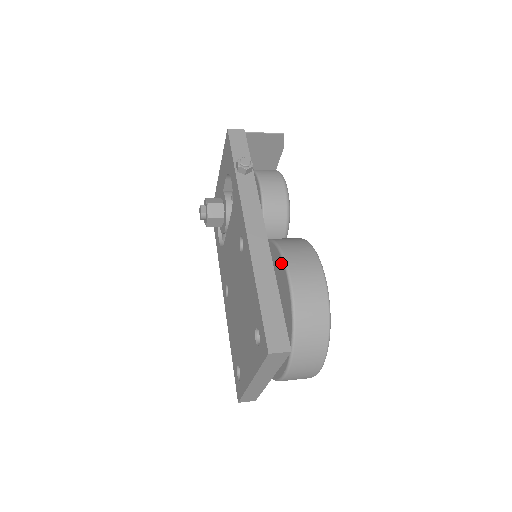
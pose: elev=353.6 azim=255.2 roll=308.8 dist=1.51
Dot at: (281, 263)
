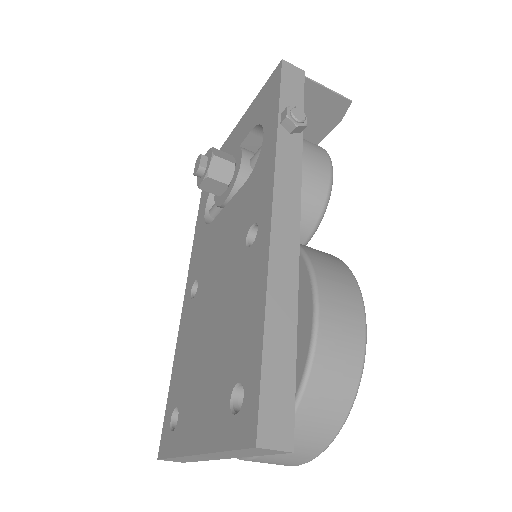
Dot at: (307, 287)
